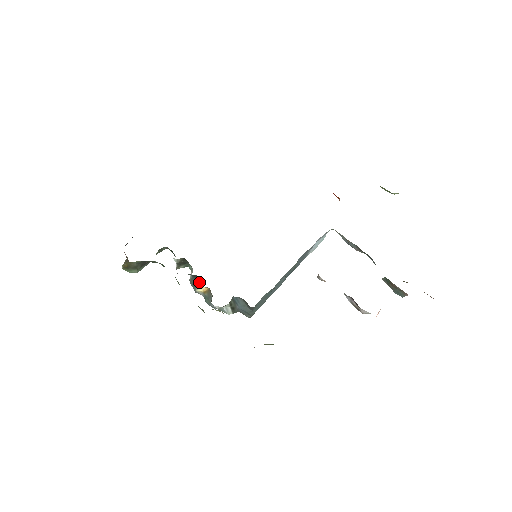
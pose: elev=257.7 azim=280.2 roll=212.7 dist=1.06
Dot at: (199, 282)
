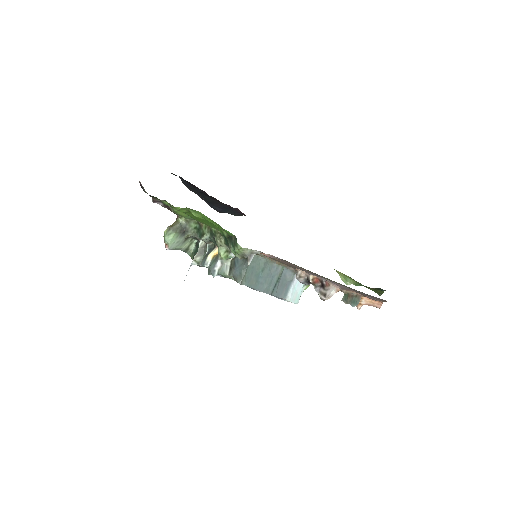
Dot at: (214, 248)
